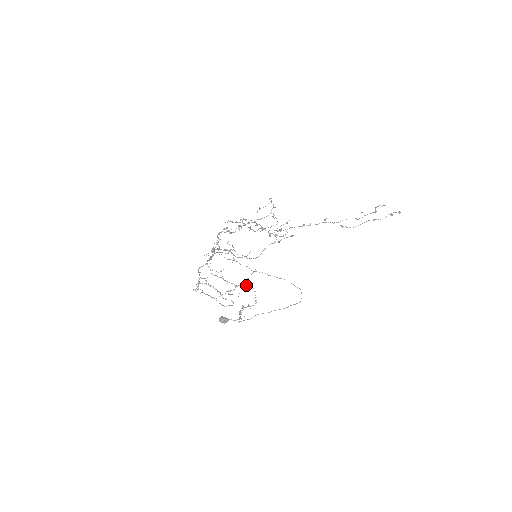
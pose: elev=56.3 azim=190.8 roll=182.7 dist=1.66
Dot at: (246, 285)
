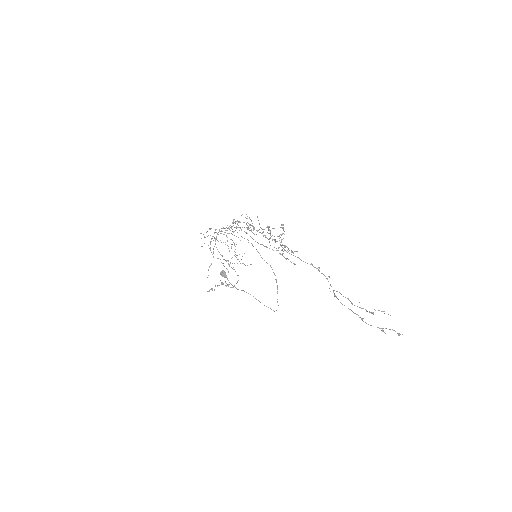
Dot at: occluded
